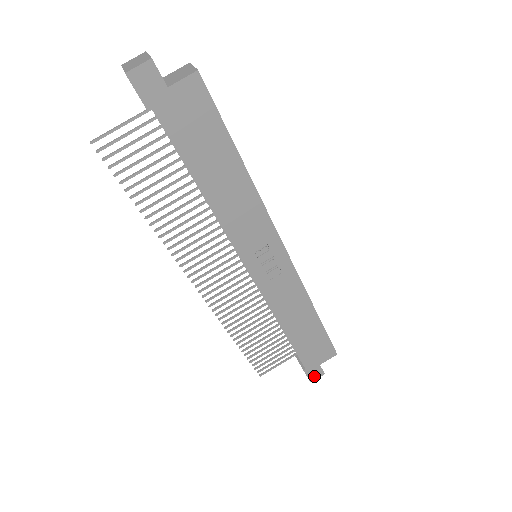
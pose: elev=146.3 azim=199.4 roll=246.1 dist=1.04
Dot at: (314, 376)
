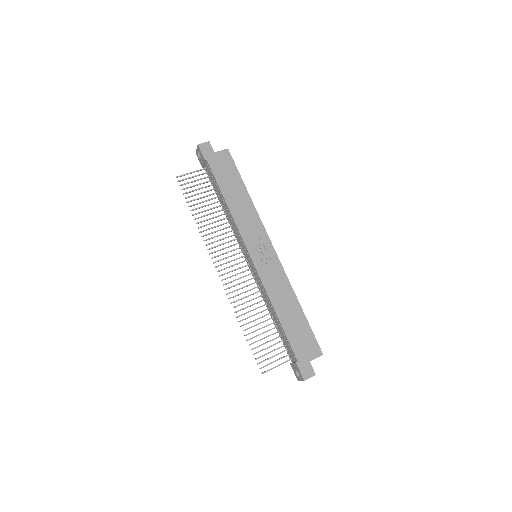
Dot at: (306, 374)
